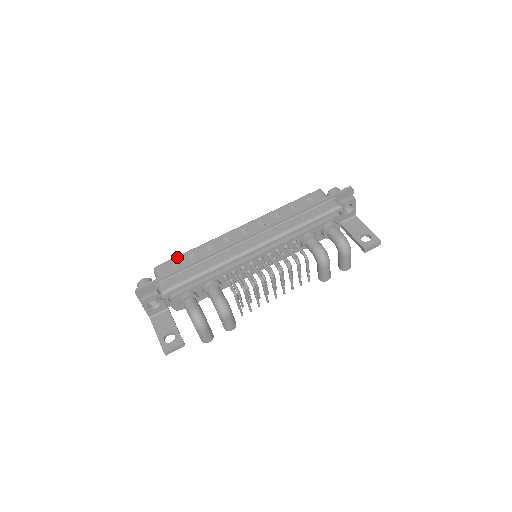
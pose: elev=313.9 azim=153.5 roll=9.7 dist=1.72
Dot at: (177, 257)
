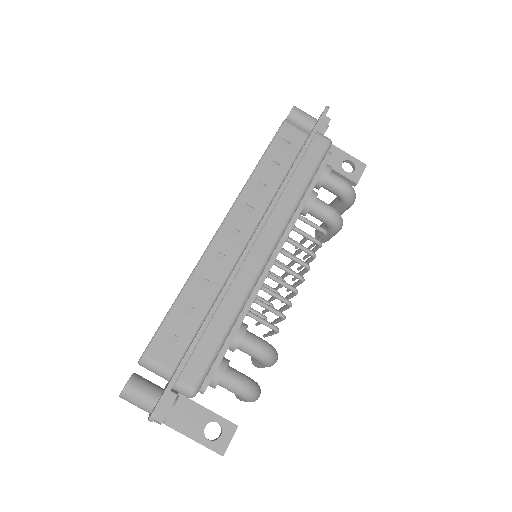
Dot at: (165, 323)
